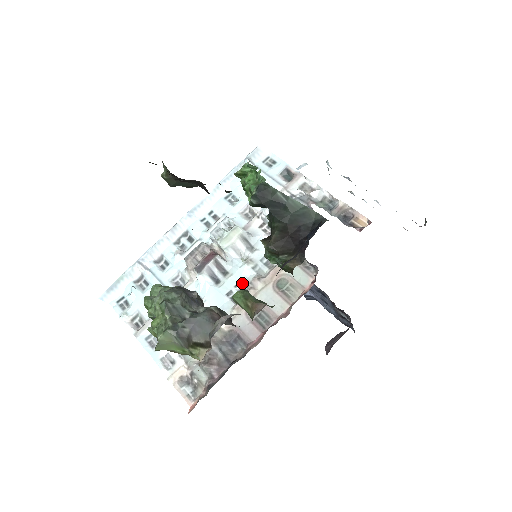
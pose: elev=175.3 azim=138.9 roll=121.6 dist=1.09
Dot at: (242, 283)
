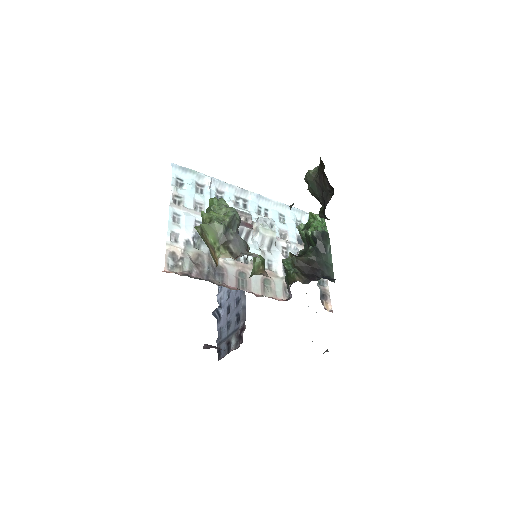
Dot at: (250, 256)
